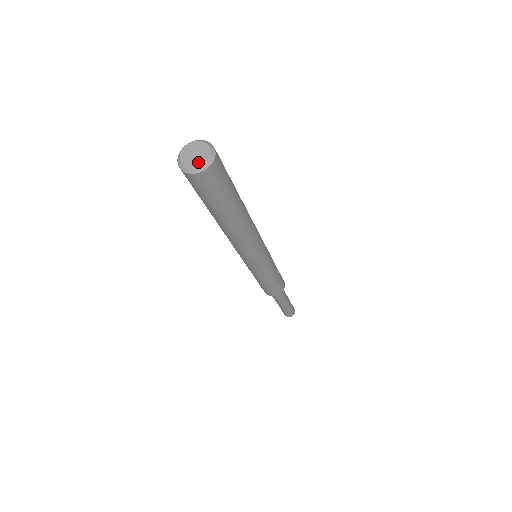
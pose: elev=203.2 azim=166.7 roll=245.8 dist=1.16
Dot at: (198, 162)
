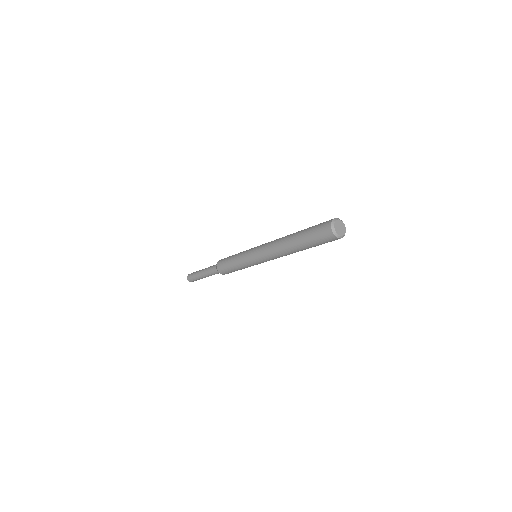
Dot at: (343, 232)
